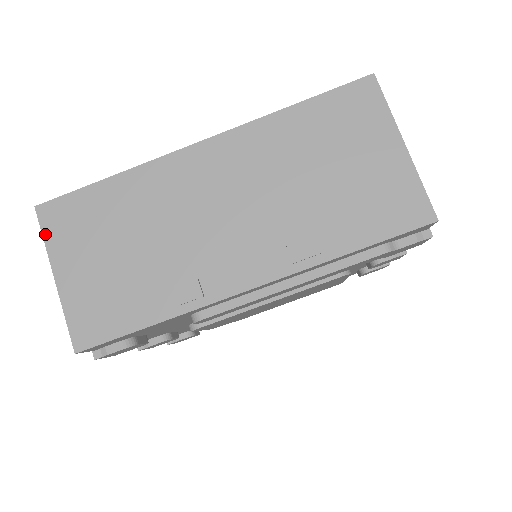
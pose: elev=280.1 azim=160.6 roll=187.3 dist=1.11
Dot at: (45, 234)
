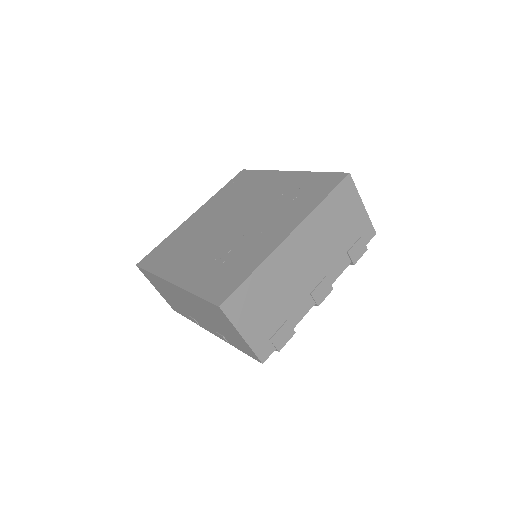
Dot at: (144, 275)
